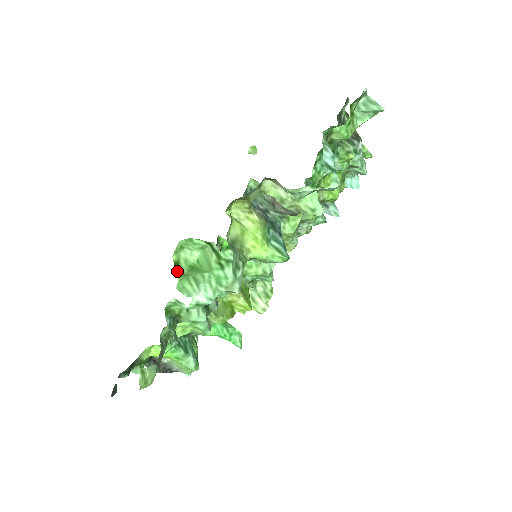
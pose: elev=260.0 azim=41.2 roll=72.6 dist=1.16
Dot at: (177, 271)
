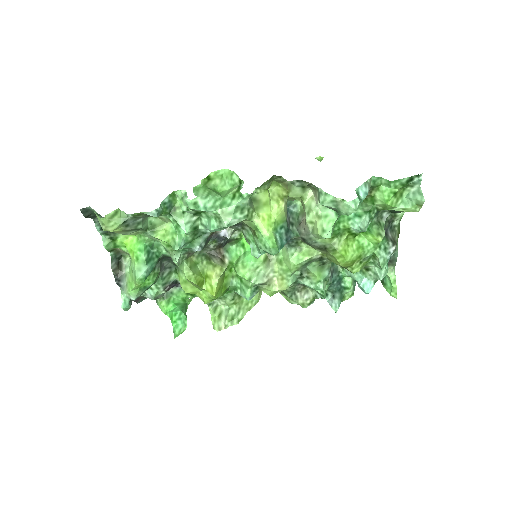
Dot at: (205, 181)
